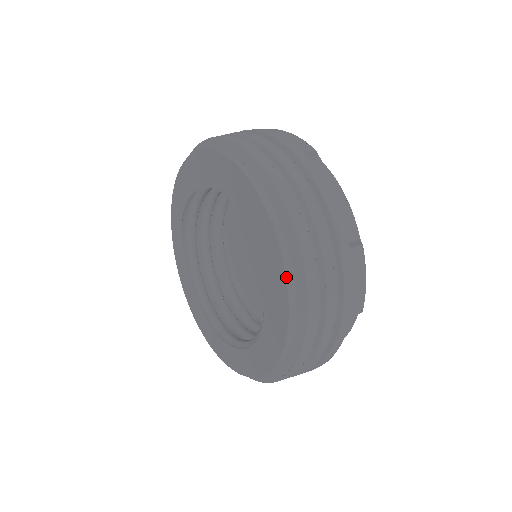
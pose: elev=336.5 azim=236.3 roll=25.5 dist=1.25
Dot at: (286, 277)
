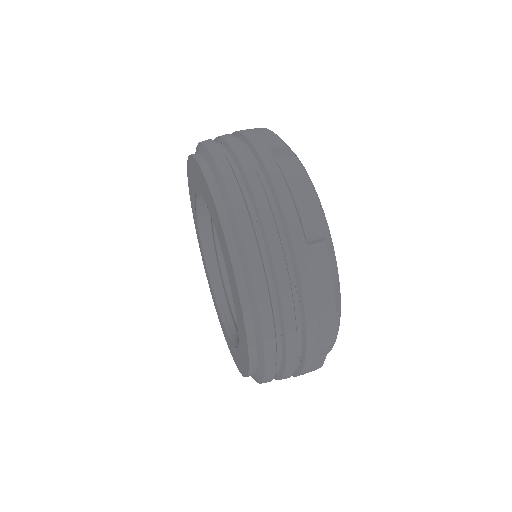
Dot at: (235, 276)
